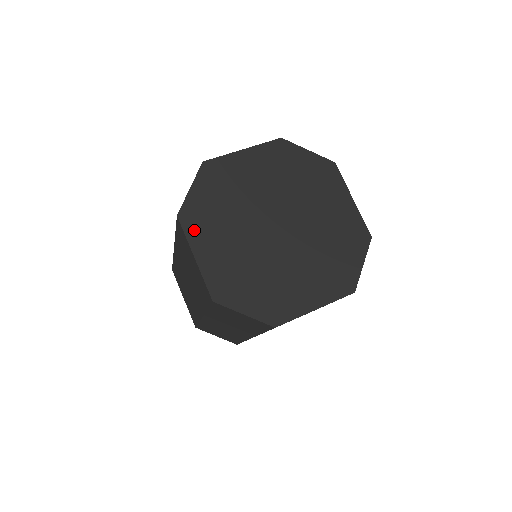
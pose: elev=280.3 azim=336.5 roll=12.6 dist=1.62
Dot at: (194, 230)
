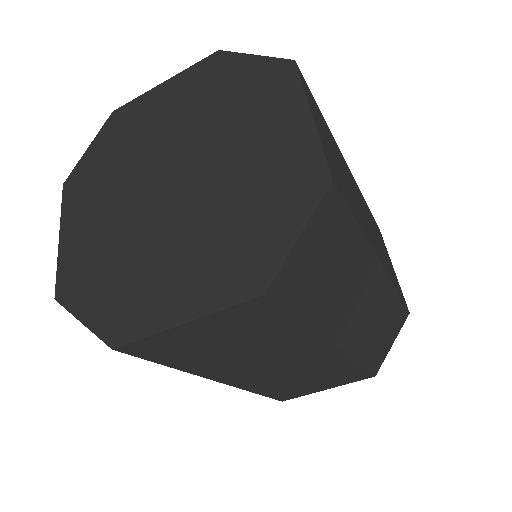
Dot at: (72, 200)
